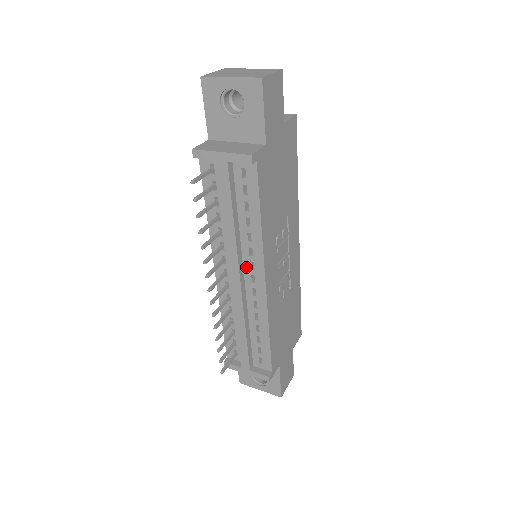
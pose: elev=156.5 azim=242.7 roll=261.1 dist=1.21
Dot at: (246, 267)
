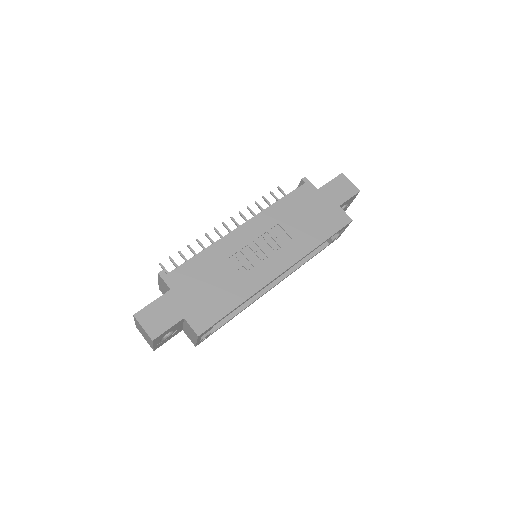
Dot at: occluded
